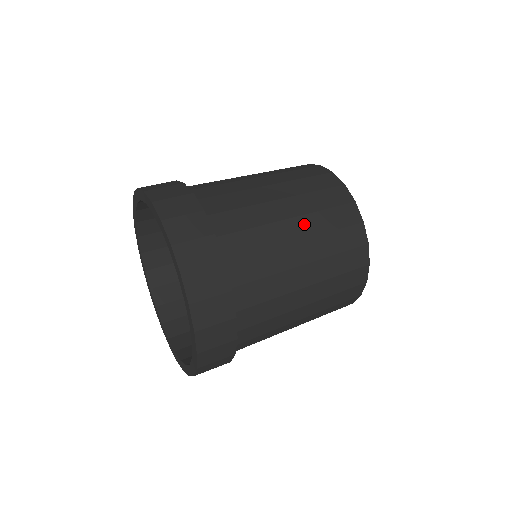
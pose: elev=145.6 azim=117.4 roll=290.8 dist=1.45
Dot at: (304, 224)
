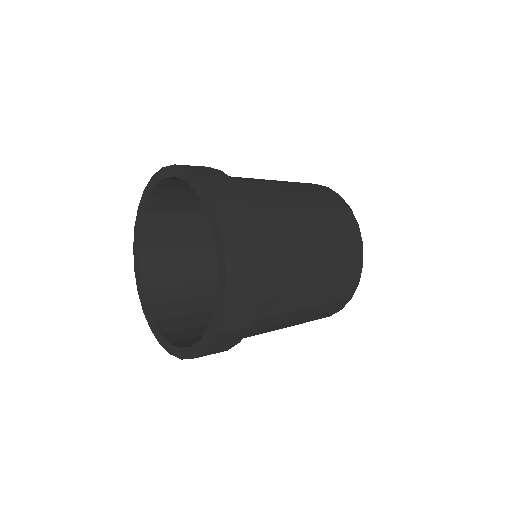
Dot at: (314, 214)
